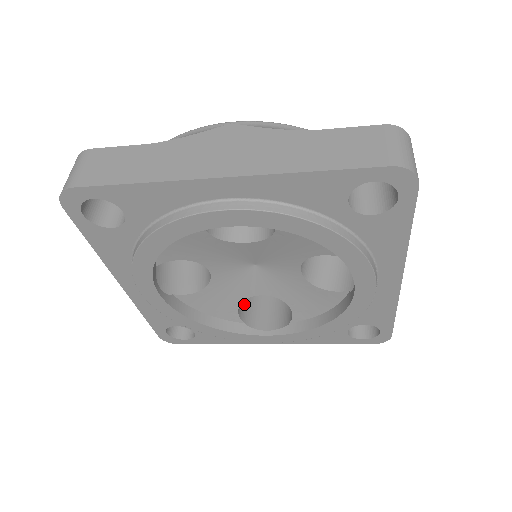
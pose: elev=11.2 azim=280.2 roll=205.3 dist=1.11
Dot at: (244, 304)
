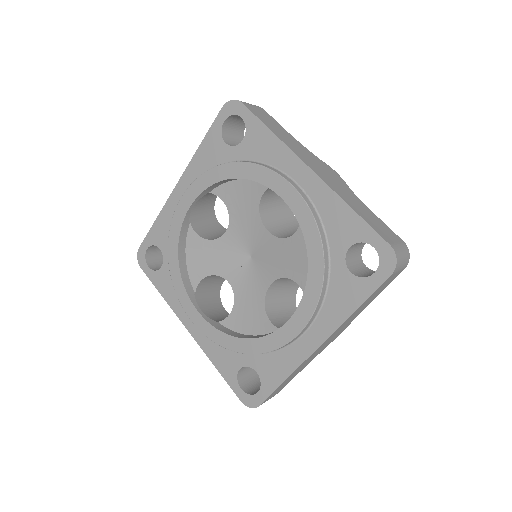
Dot at: occluded
